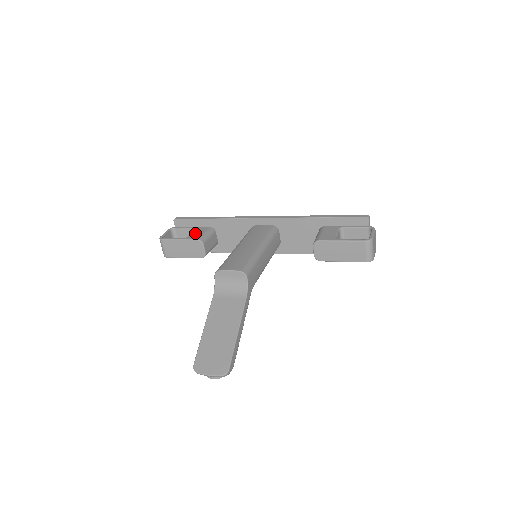
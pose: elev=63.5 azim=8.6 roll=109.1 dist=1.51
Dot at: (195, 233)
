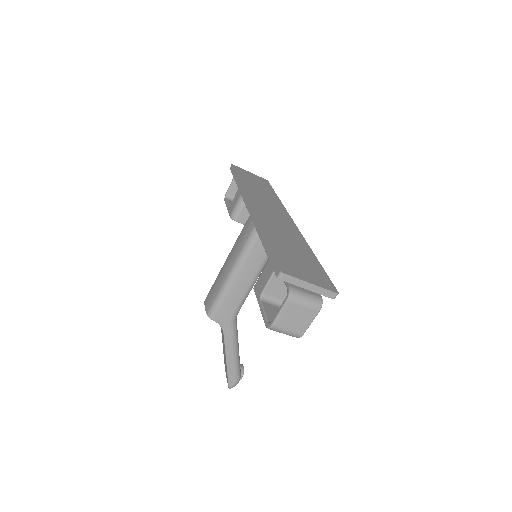
Dot at: (234, 200)
